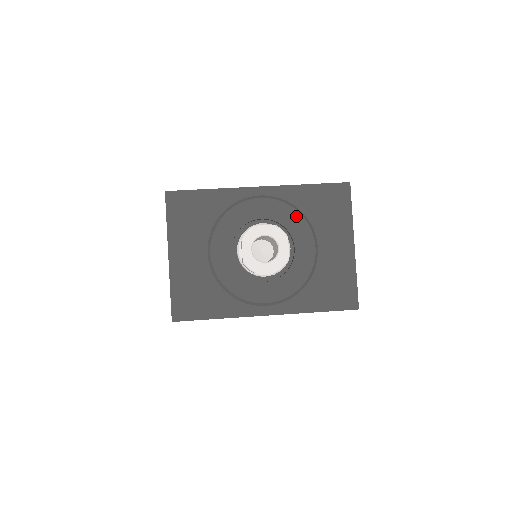
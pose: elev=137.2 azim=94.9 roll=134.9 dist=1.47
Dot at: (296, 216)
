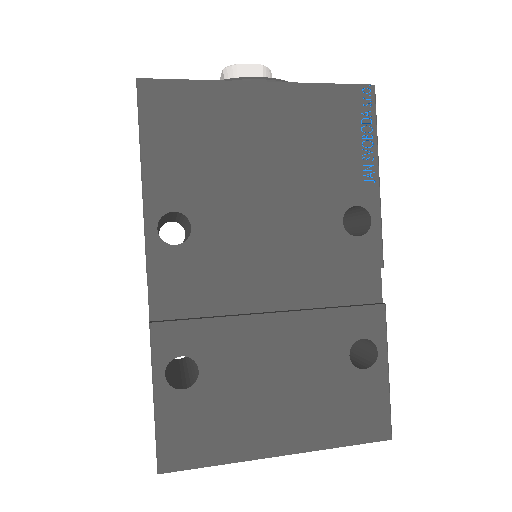
Dot at: occluded
